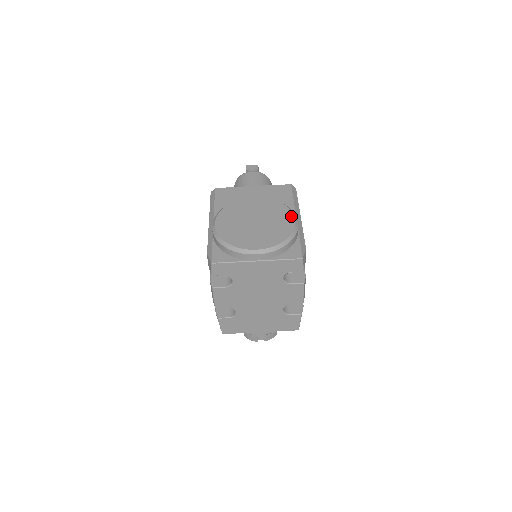
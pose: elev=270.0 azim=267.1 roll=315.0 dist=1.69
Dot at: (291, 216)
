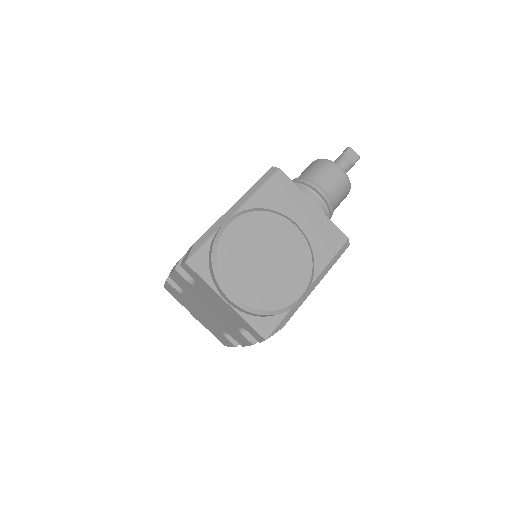
Dot at: (303, 287)
